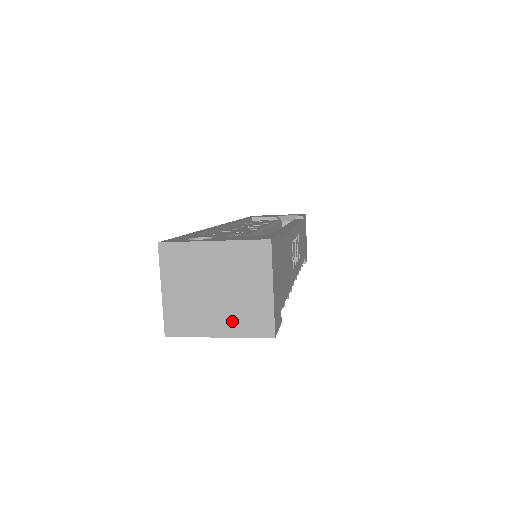
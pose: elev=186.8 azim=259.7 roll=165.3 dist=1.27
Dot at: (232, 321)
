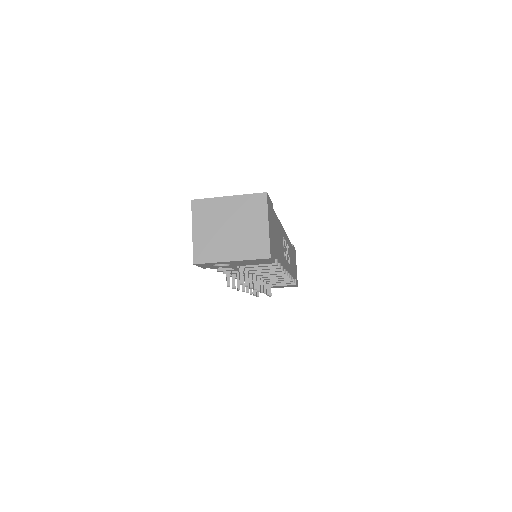
Dot at: (241, 249)
